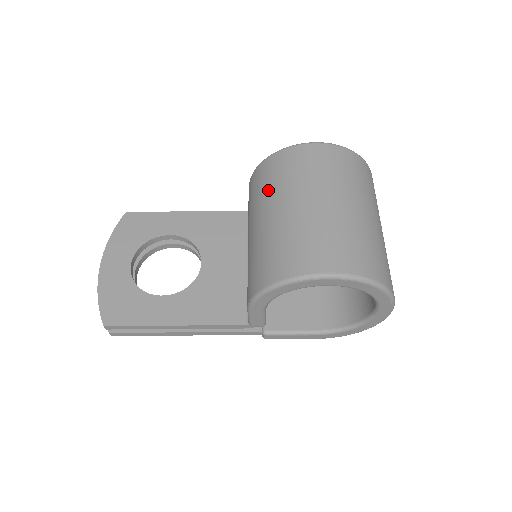
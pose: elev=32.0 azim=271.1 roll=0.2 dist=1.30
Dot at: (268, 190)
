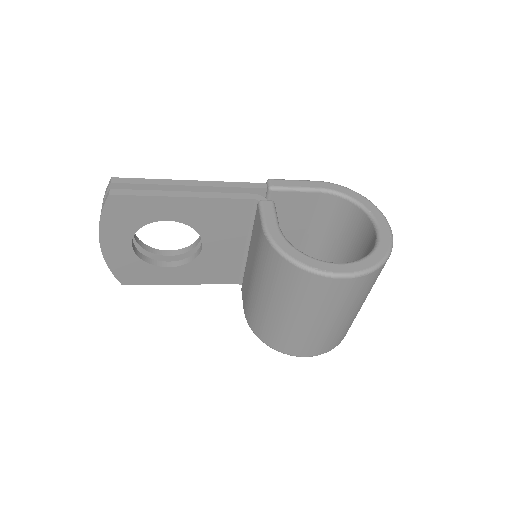
Dot at: (281, 291)
